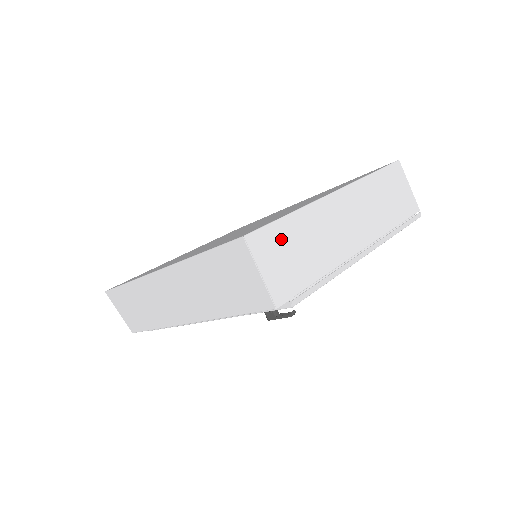
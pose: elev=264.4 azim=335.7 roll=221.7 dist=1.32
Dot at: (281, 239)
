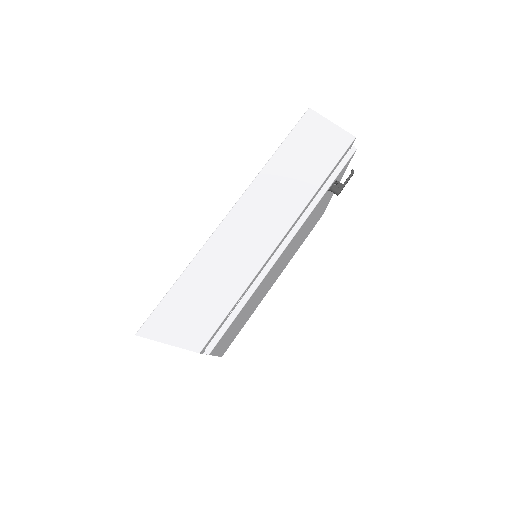
Dot at: occluded
